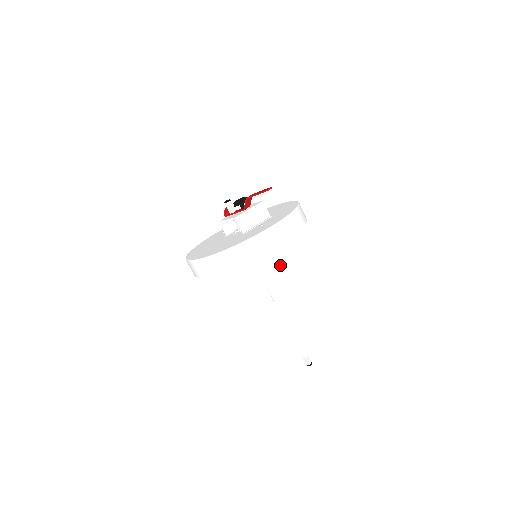
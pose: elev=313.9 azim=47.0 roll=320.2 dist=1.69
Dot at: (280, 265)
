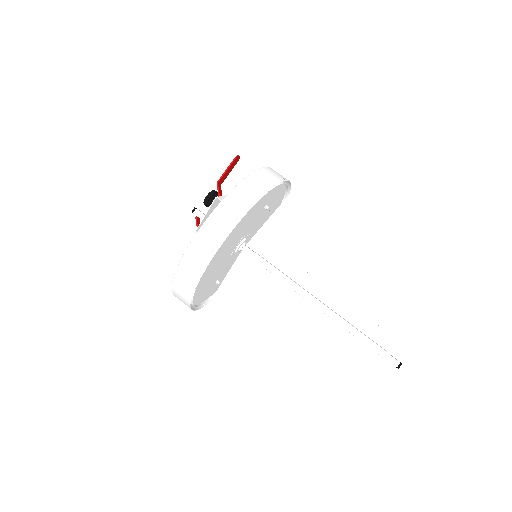
Dot at: (289, 245)
